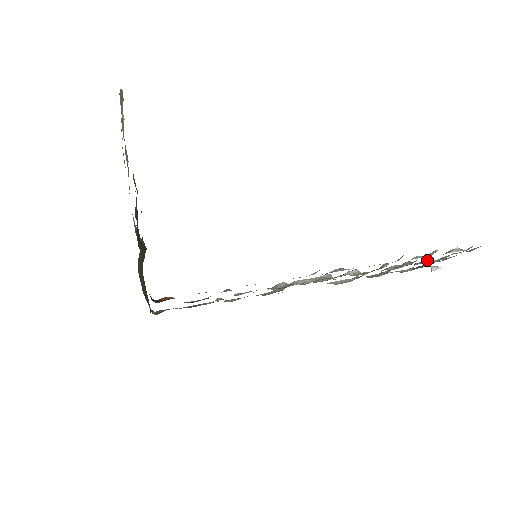
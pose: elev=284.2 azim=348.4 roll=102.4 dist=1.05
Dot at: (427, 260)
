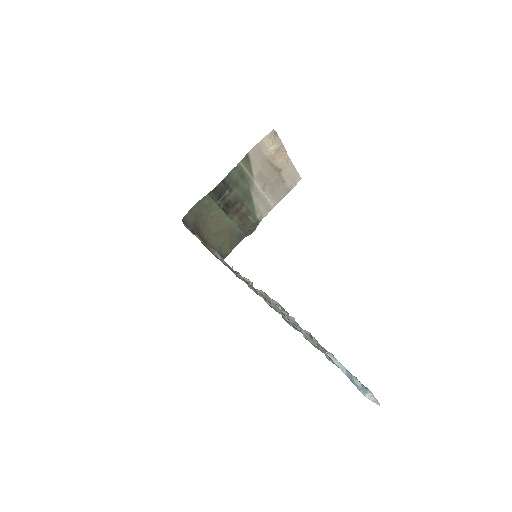
Dot at: occluded
